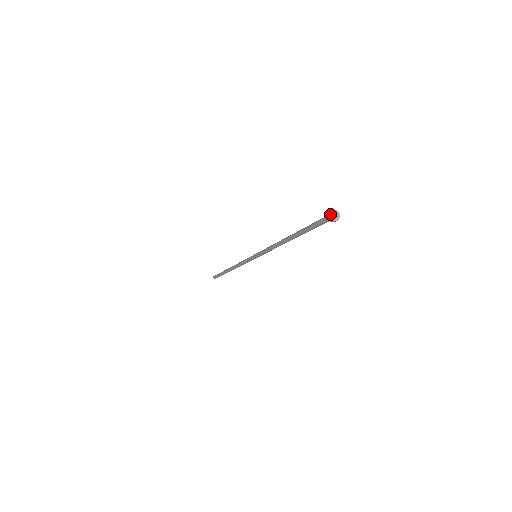
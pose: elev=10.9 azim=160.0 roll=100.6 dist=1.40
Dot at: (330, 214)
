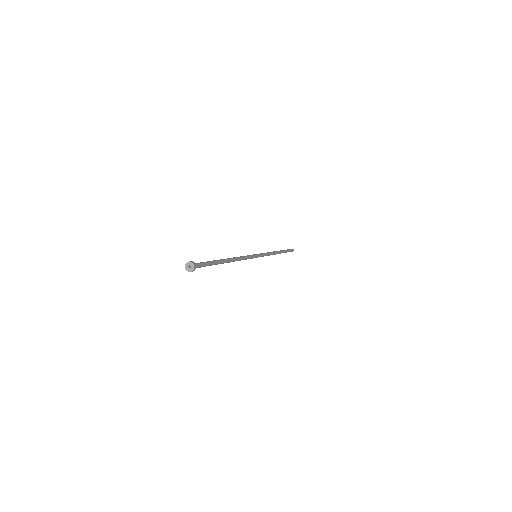
Dot at: (186, 265)
